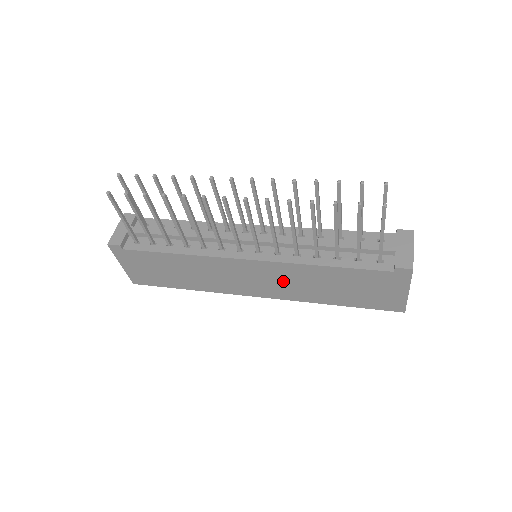
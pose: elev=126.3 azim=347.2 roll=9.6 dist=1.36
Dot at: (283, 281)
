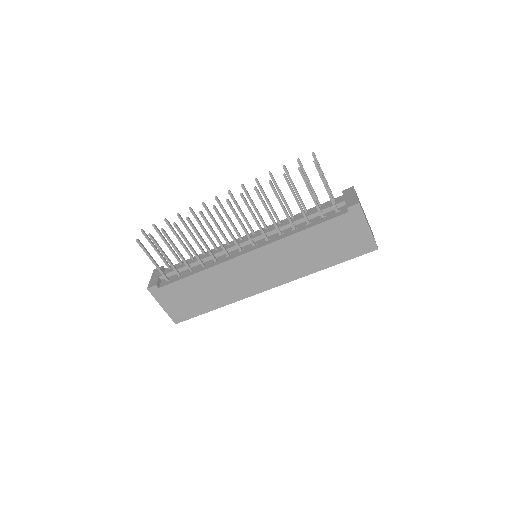
Dot at: (280, 262)
